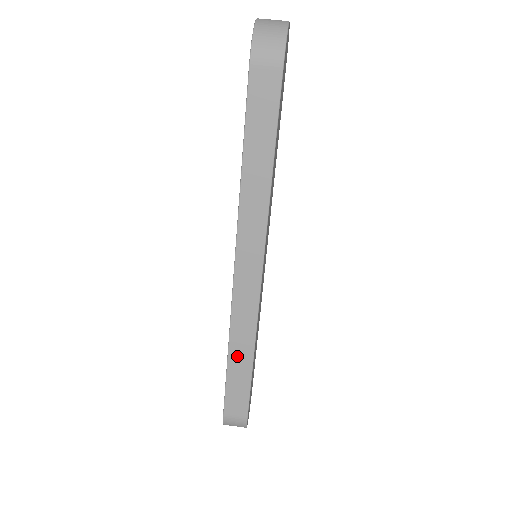
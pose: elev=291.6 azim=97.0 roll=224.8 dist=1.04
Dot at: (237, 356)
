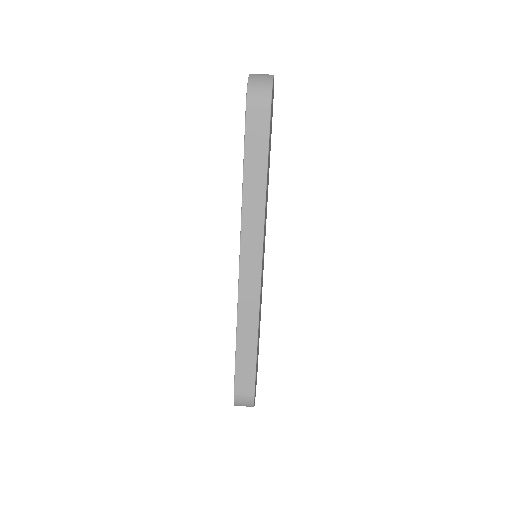
Dot at: (244, 339)
